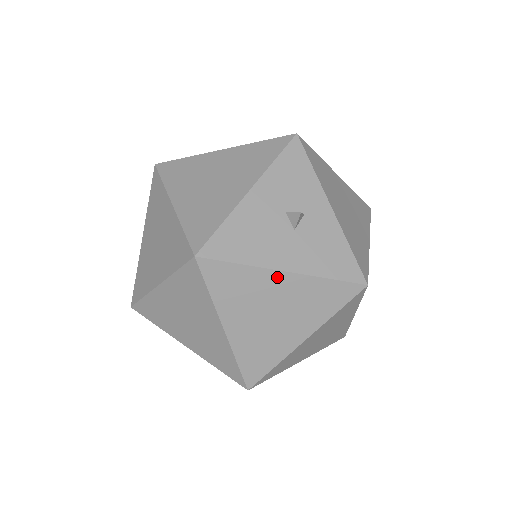
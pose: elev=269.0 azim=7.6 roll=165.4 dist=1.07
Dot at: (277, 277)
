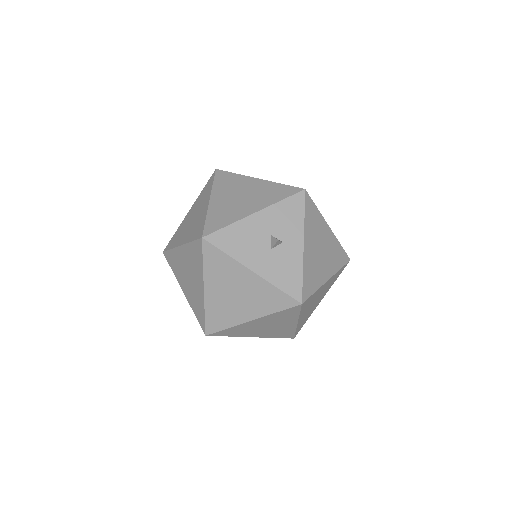
Dot at: (246, 272)
